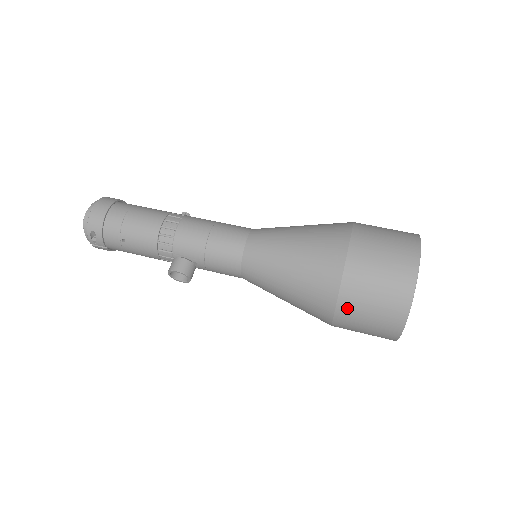
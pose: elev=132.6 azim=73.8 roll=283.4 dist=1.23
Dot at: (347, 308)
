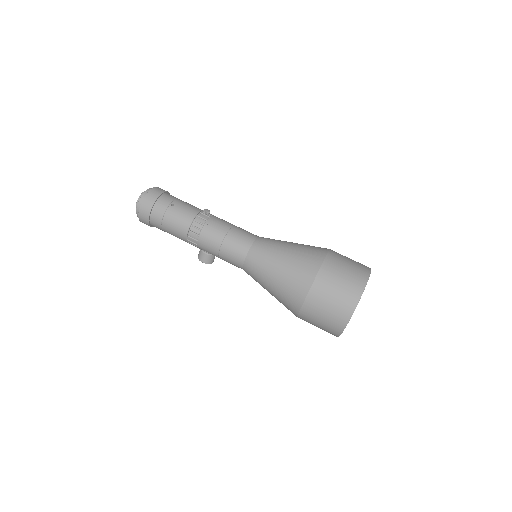
Dot at: occluded
